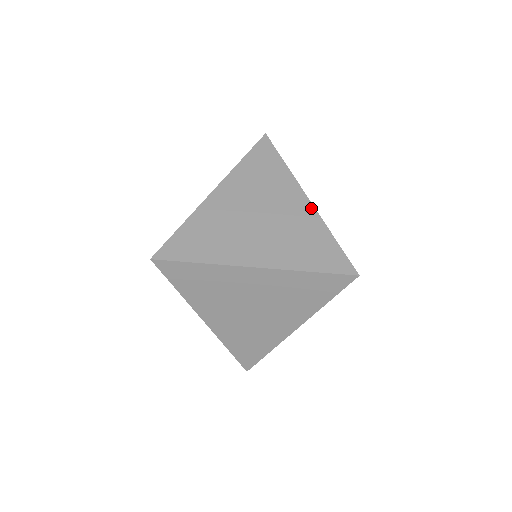
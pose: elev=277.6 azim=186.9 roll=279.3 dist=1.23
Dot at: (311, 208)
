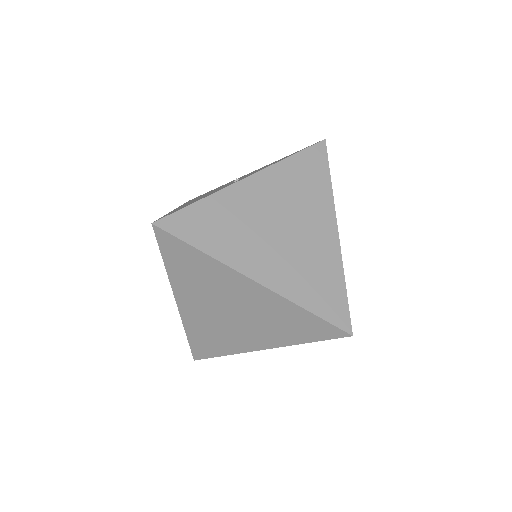
Dot at: (336, 243)
